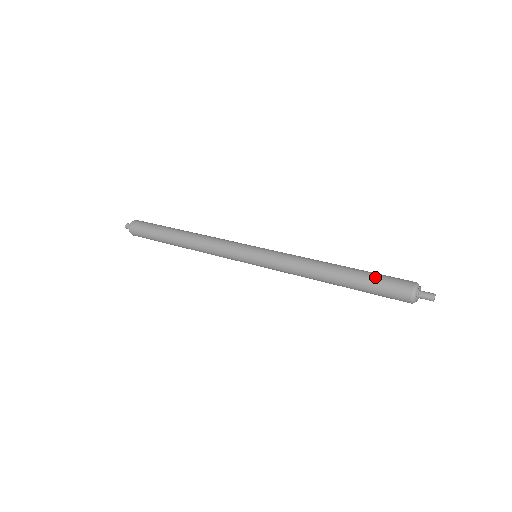
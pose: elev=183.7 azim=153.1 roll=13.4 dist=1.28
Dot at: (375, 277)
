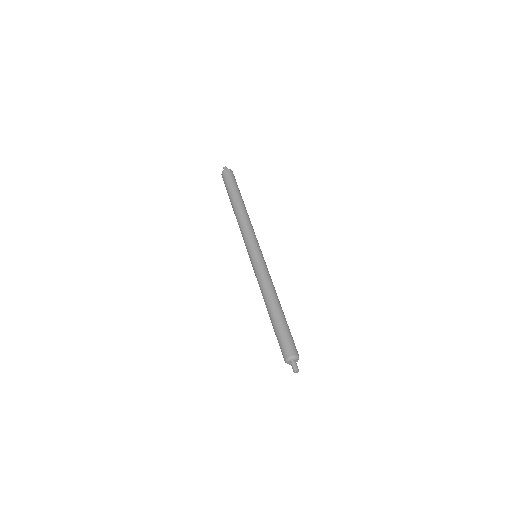
Dot at: (278, 334)
